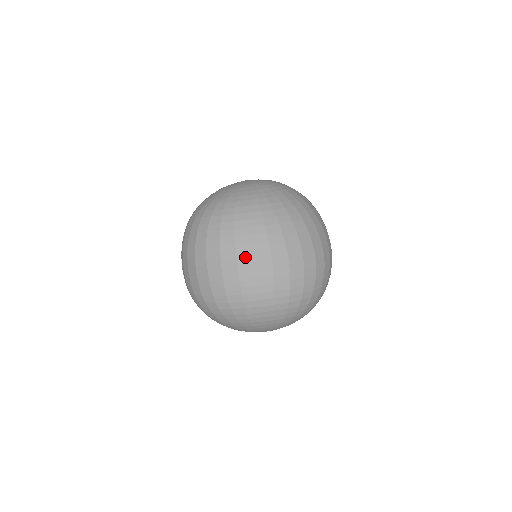
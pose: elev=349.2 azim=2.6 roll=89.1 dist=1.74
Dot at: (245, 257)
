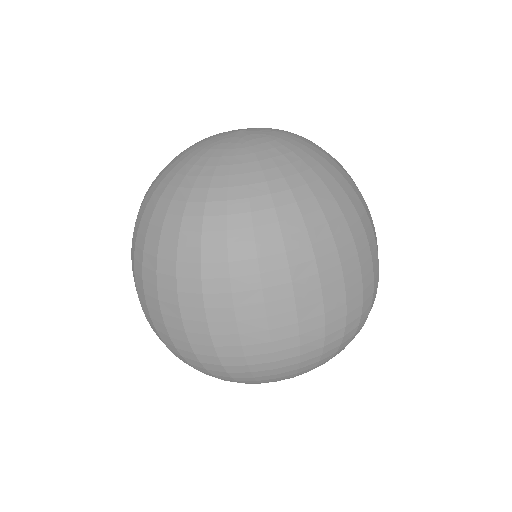
Dot at: (306, 284)
